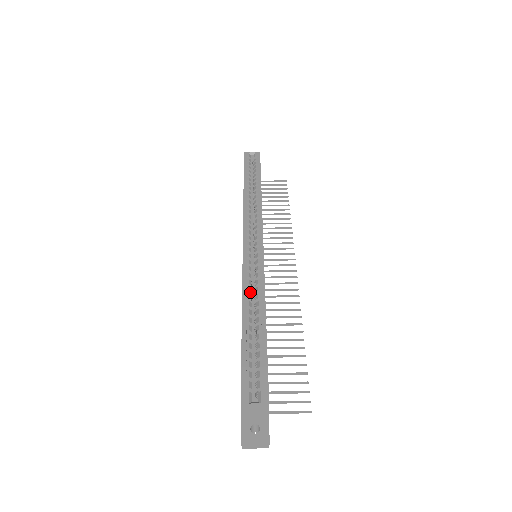
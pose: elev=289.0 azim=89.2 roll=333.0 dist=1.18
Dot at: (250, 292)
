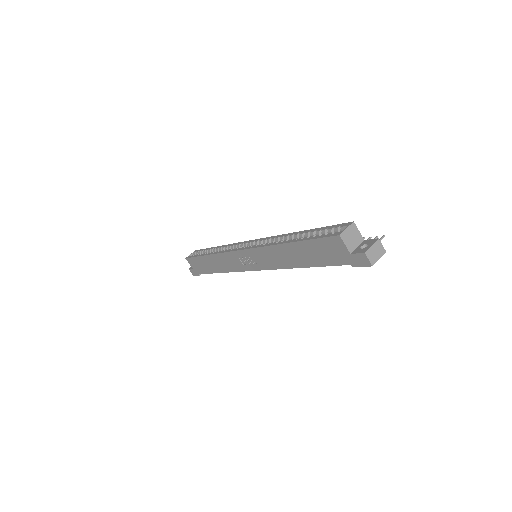
Dot at: occluded
